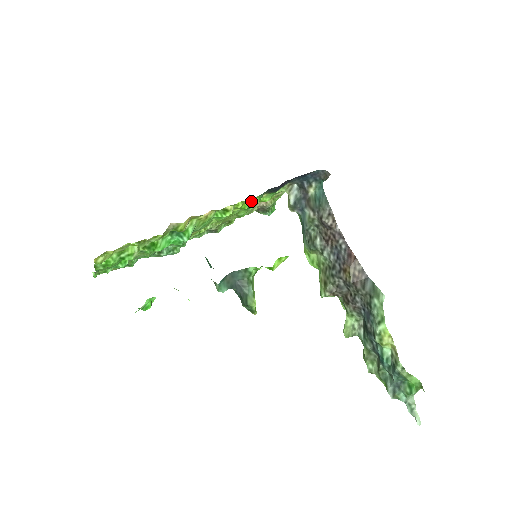
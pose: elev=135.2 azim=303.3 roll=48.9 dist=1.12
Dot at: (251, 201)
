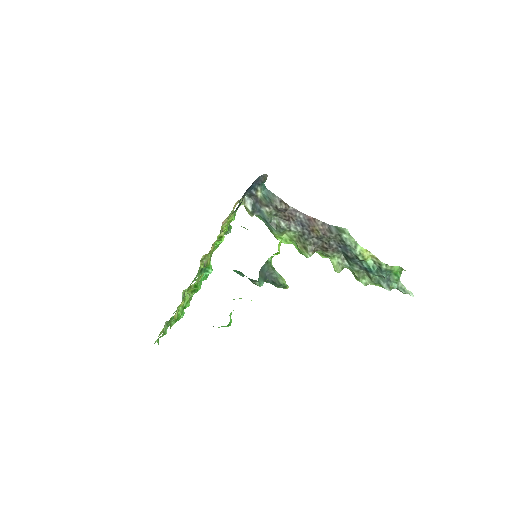
Dot at: (230, 222)
